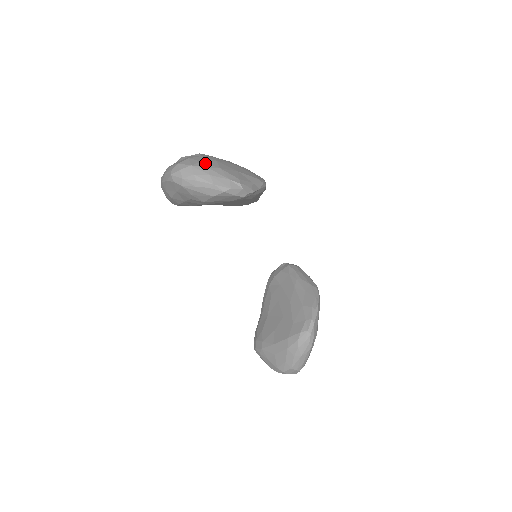
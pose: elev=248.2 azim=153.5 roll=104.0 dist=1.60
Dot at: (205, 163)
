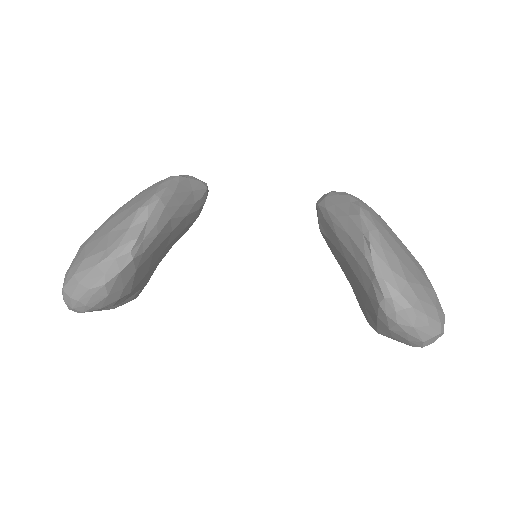
Dot at: (72, 269)
